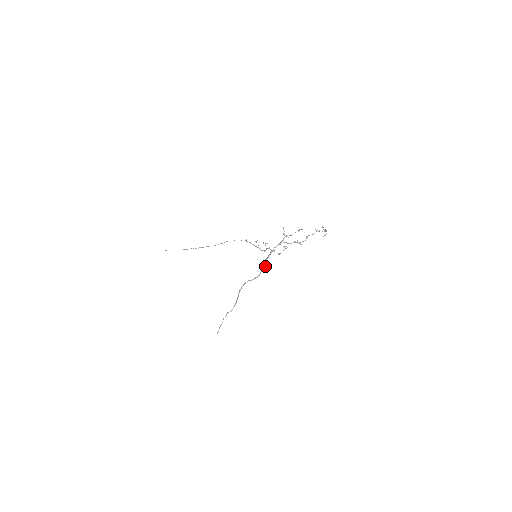
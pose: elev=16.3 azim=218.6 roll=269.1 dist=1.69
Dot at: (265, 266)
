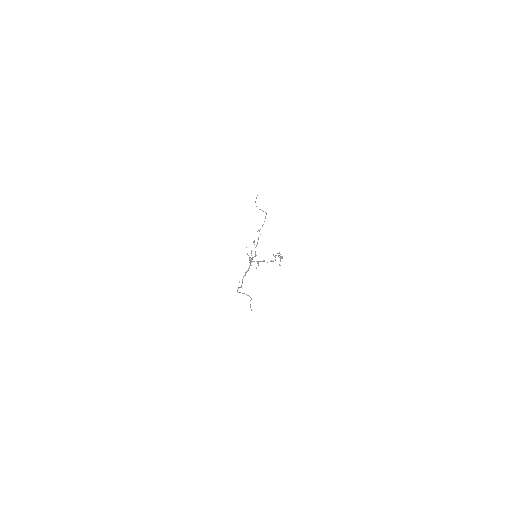
Dot at: (242, 281)
